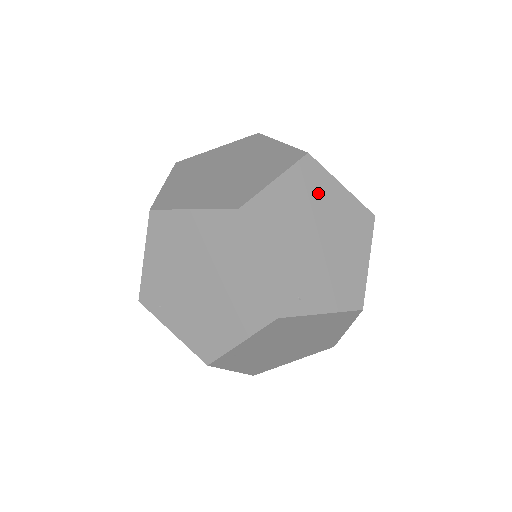
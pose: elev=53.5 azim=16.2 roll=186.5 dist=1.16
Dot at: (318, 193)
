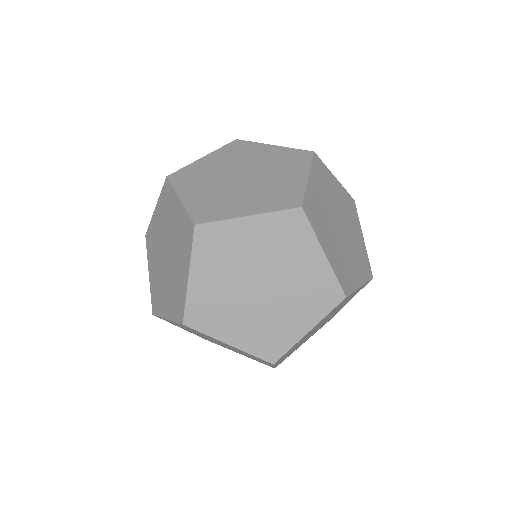
Dot at: (351, 217)
